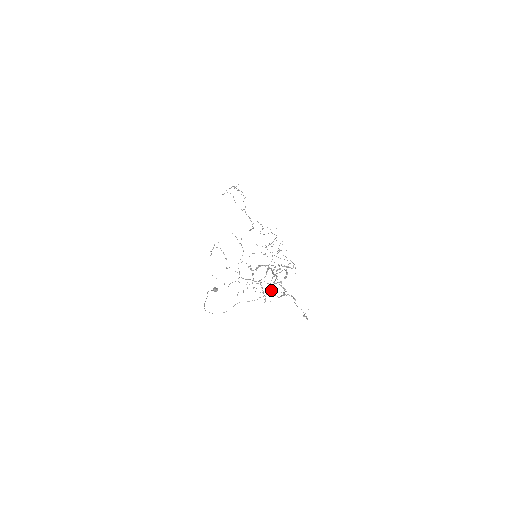
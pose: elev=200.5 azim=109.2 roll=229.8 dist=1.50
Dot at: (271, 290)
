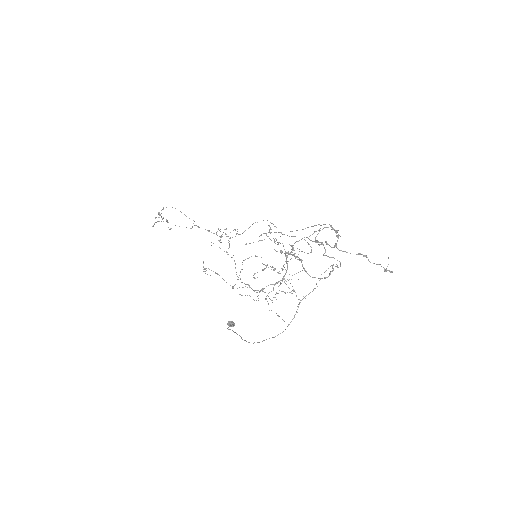
Dot at: (310, 276)
